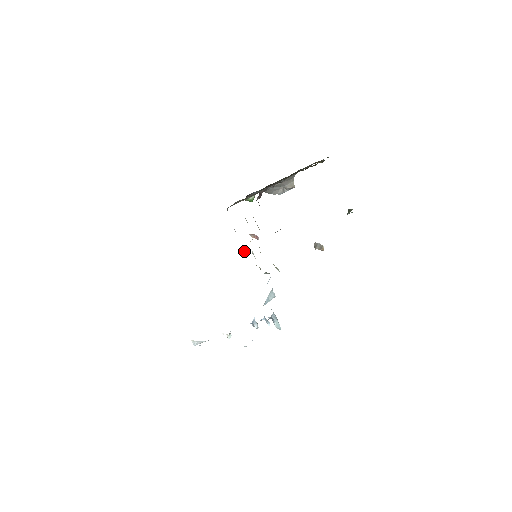
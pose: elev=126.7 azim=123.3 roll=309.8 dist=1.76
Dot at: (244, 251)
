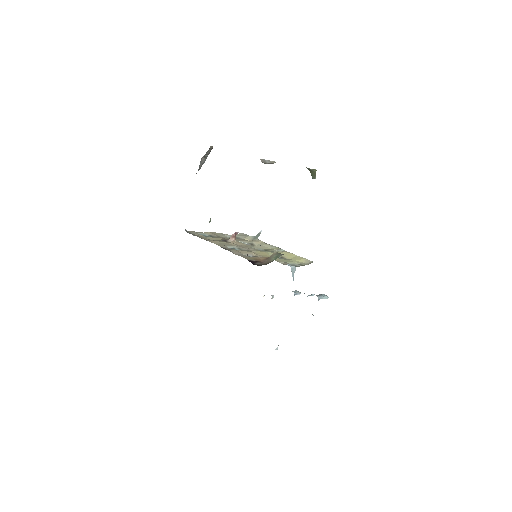
Dot at: occluded
